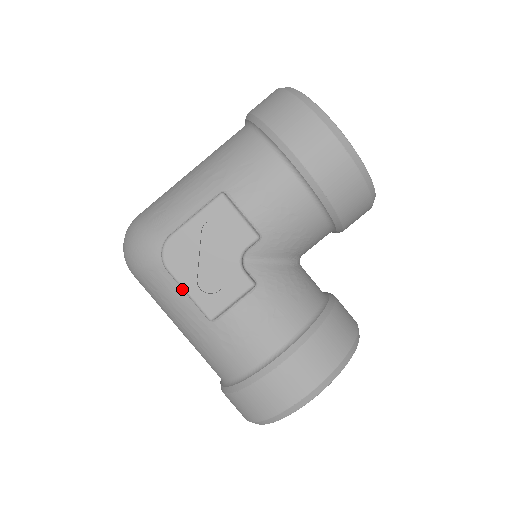
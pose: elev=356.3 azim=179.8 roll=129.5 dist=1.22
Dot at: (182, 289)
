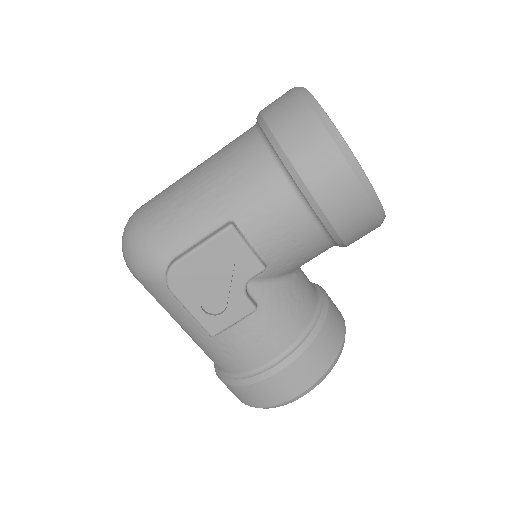
Dot at: occluded
